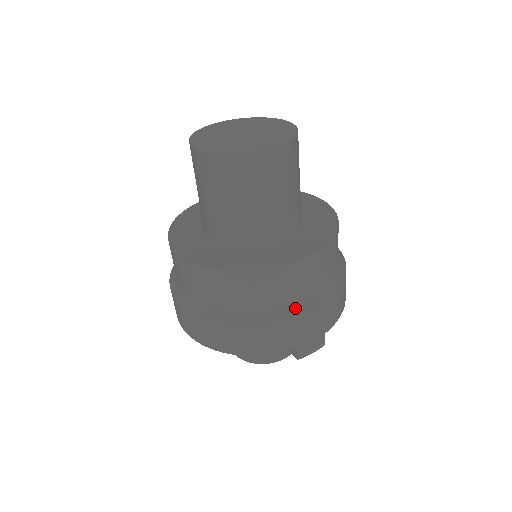
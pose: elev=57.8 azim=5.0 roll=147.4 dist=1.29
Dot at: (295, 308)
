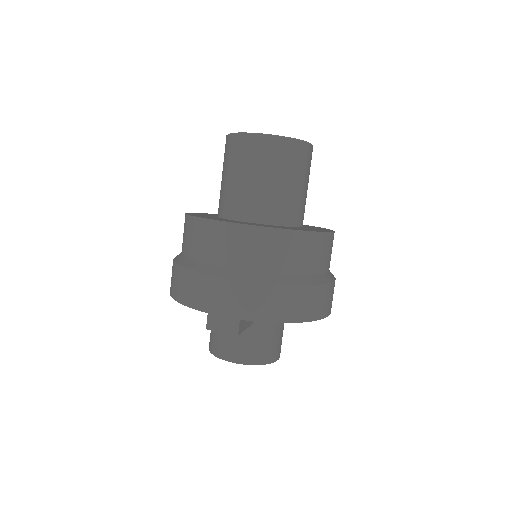
Dot at: (216, 269)
